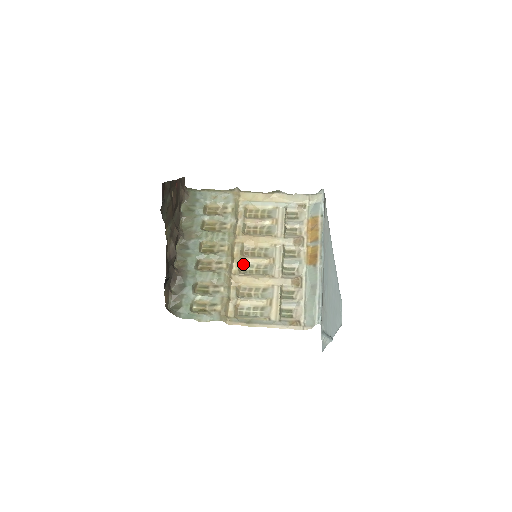
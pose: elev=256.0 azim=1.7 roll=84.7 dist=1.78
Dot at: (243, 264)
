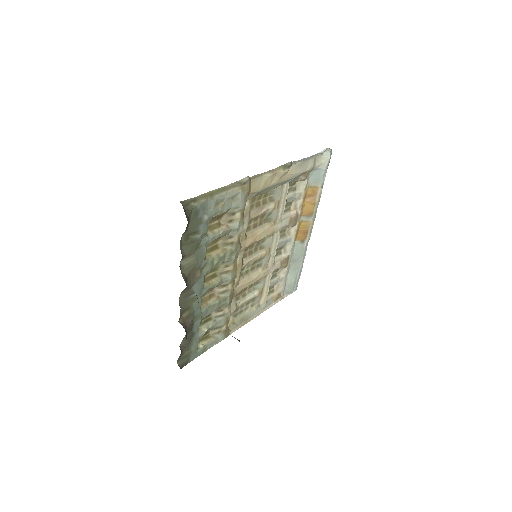
Dot at: (242, 269)
